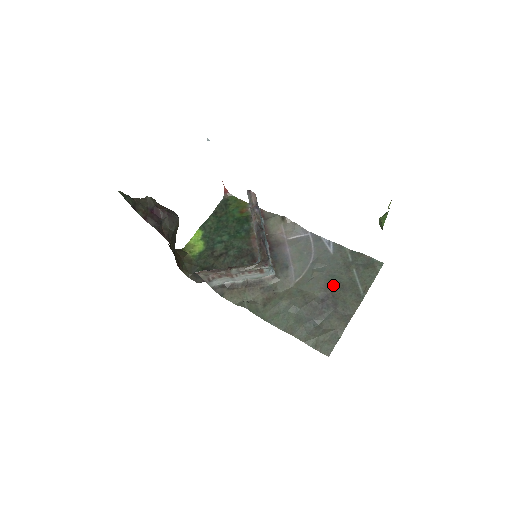
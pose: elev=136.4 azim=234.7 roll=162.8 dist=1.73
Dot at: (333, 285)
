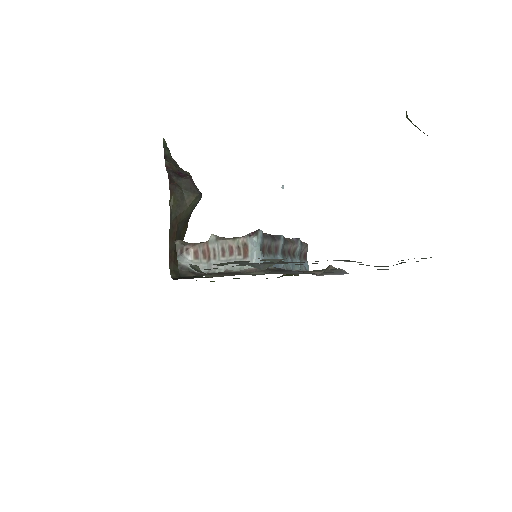
Dot at: occluded
